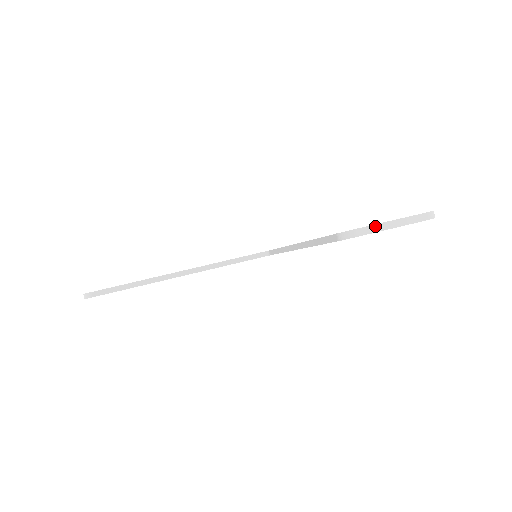
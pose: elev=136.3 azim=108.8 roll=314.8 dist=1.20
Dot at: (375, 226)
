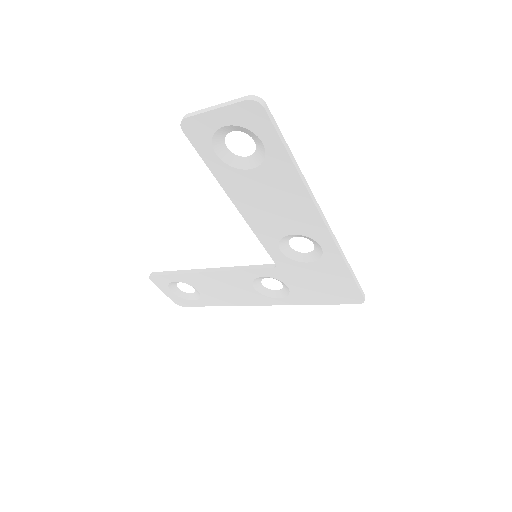
Dot at: (201, 110)
